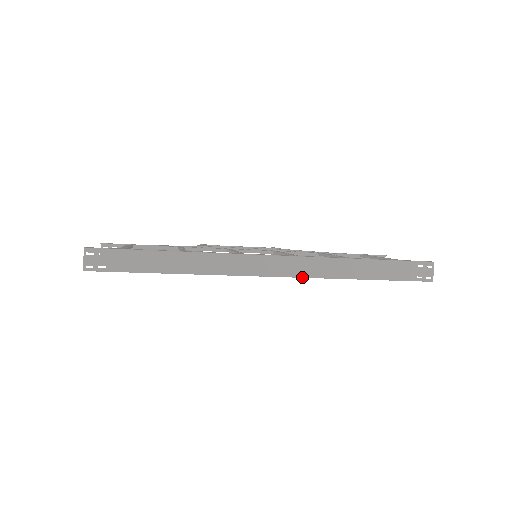
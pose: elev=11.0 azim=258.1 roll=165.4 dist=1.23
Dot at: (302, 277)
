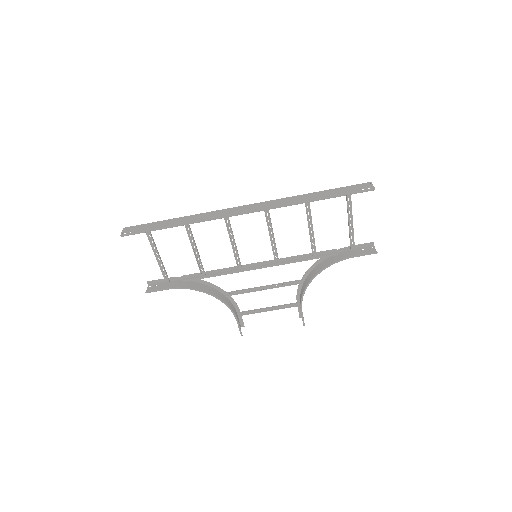
Dot at: (267, 209)
